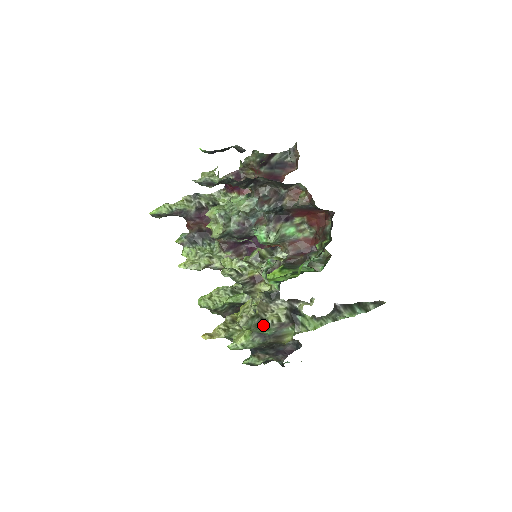
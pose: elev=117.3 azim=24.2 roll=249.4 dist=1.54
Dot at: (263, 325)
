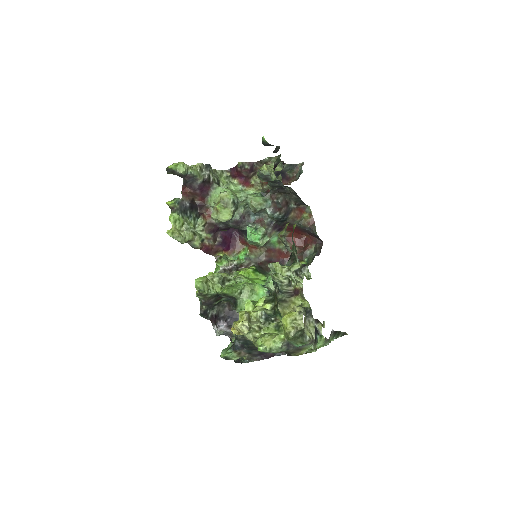
Dot at: (302, 339)
